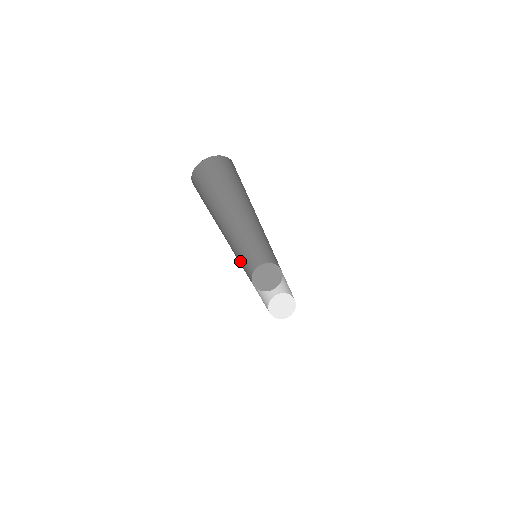
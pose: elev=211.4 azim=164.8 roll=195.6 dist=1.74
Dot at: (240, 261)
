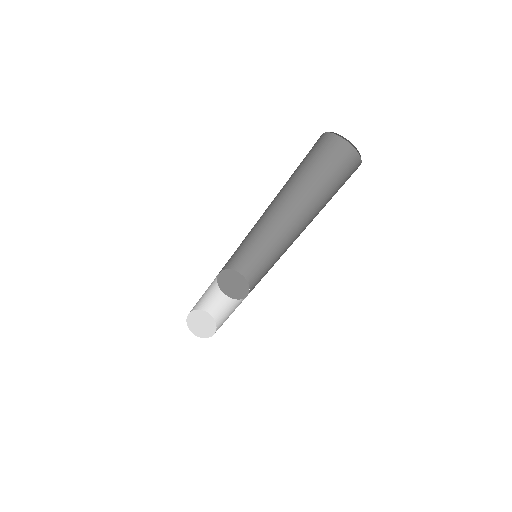
Dot at: occluded
